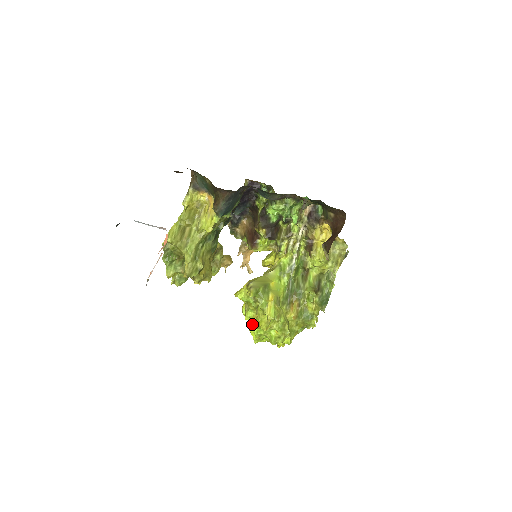
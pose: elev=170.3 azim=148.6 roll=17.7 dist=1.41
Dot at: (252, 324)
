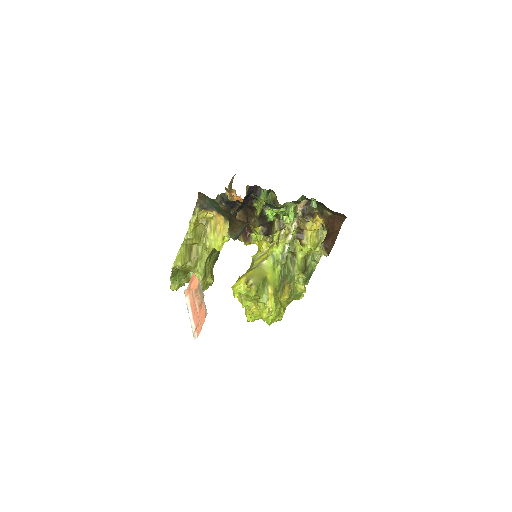
Dot at: (249, 310)
